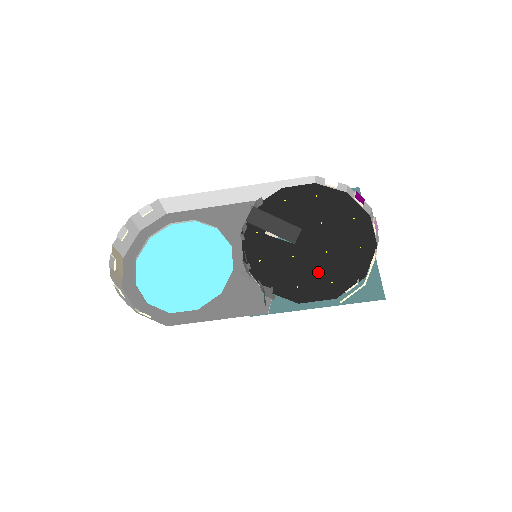
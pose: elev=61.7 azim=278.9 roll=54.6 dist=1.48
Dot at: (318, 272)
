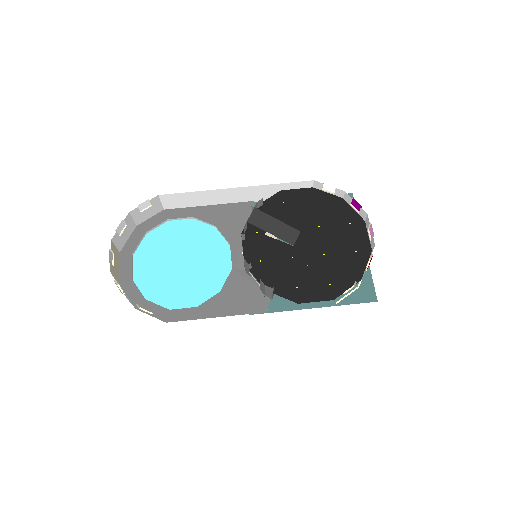
Dot at: (316, 274)
